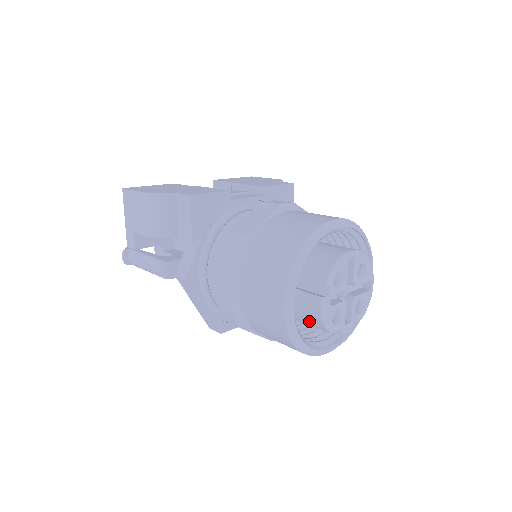
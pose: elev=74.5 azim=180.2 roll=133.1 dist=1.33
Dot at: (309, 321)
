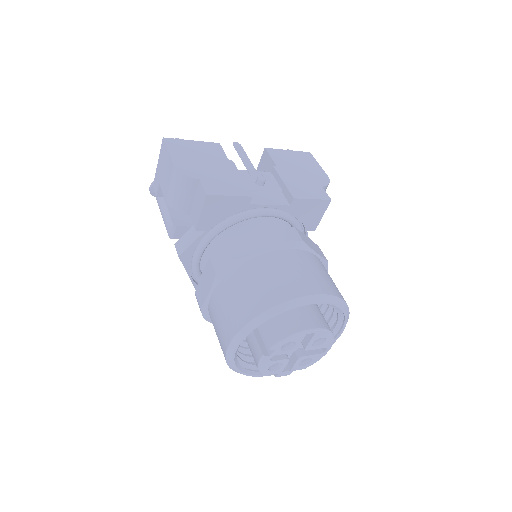
Dot at: occluded
